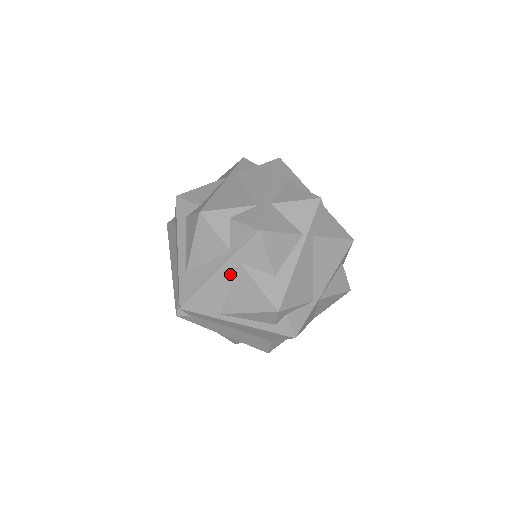
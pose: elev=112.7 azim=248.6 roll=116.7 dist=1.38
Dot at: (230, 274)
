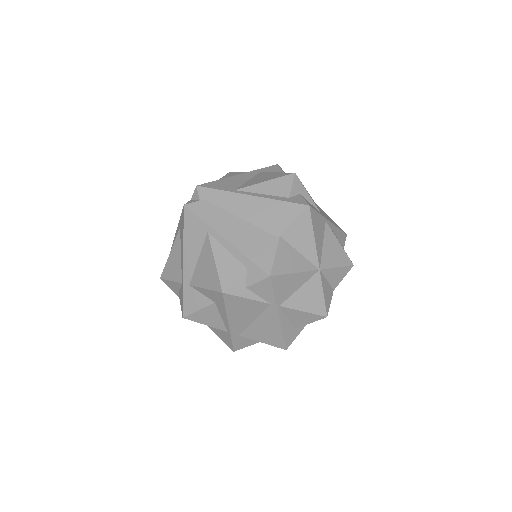
Dot at: (250, 176)
